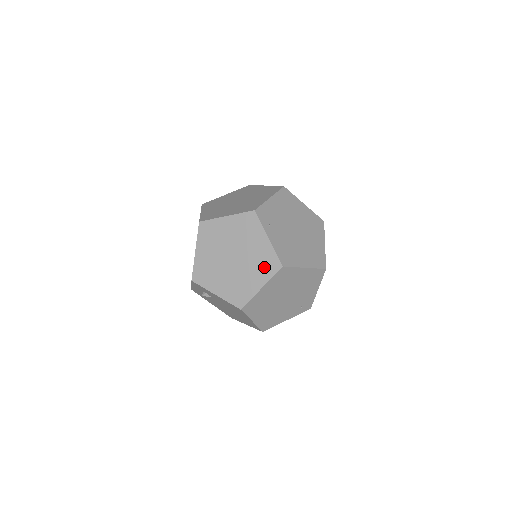
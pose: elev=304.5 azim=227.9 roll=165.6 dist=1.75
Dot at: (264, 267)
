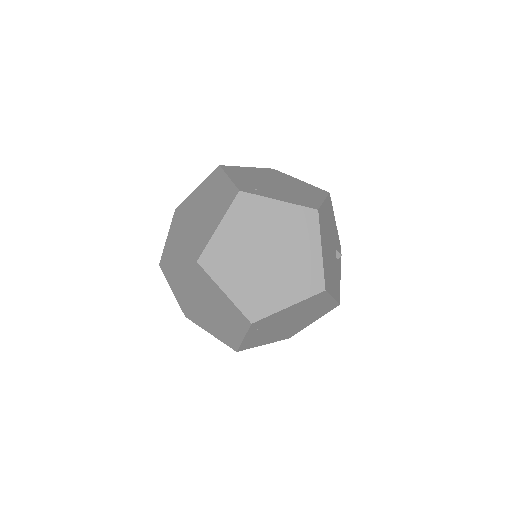
Dot at: (223, 336)
